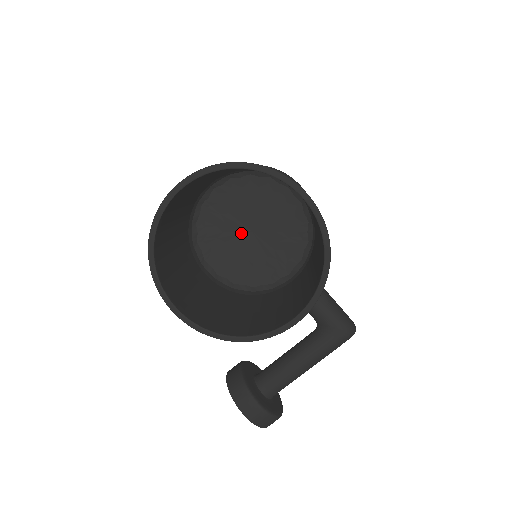
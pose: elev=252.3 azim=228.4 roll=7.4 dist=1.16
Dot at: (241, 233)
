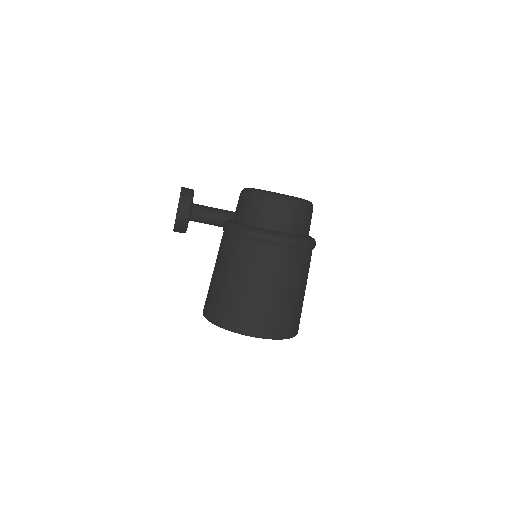
Dot at: occluded
